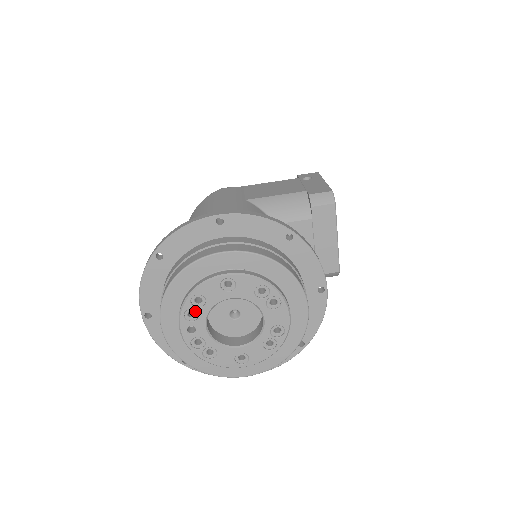
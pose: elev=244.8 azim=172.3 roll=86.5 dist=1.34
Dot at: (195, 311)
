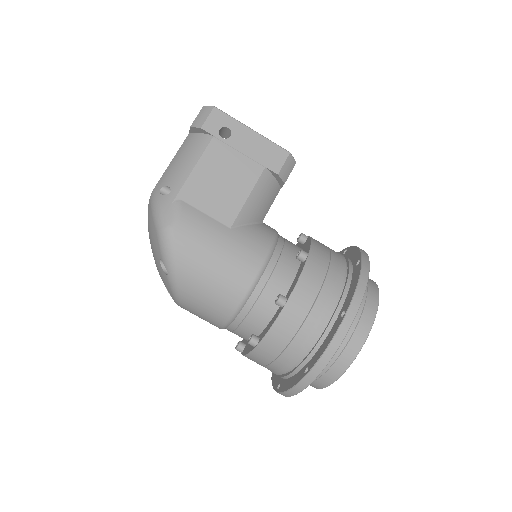
Dot at: occluded
